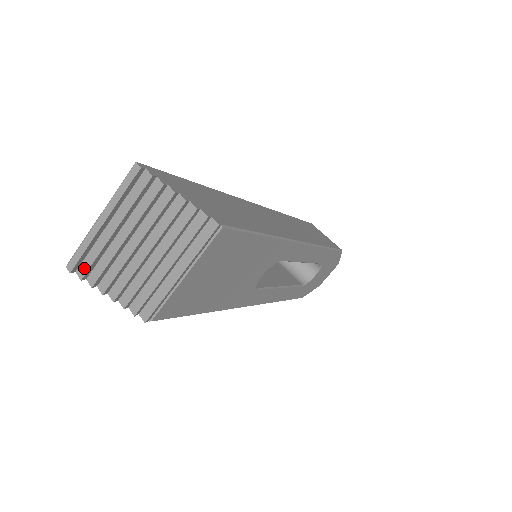
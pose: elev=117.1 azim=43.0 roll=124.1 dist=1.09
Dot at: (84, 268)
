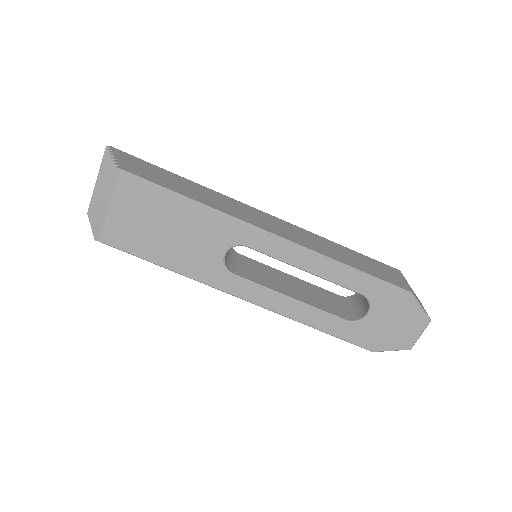
Dot at: occluded
